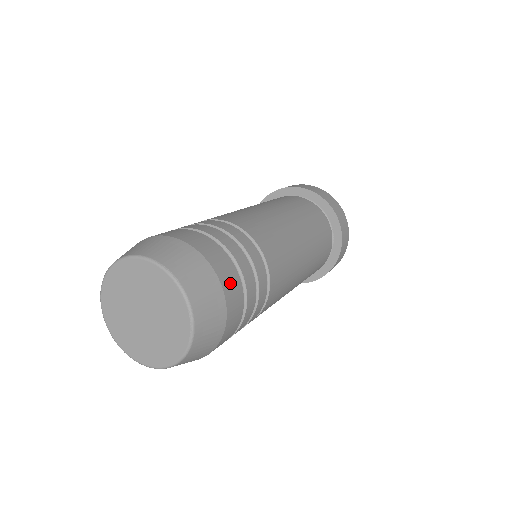
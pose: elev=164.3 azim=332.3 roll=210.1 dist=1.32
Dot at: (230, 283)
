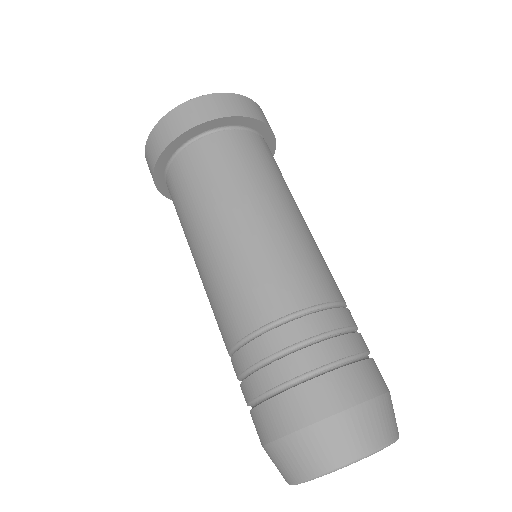
Dot at: (380, 377)
